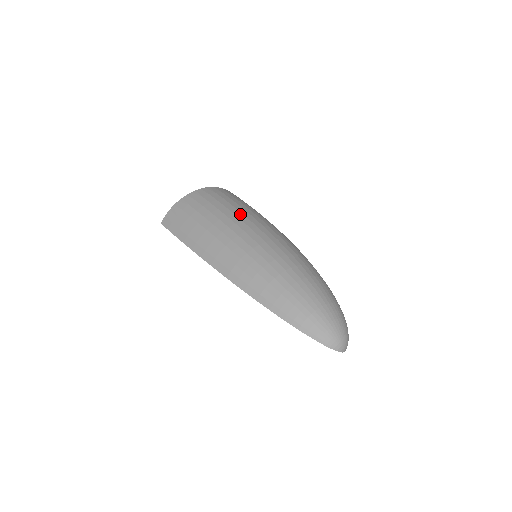
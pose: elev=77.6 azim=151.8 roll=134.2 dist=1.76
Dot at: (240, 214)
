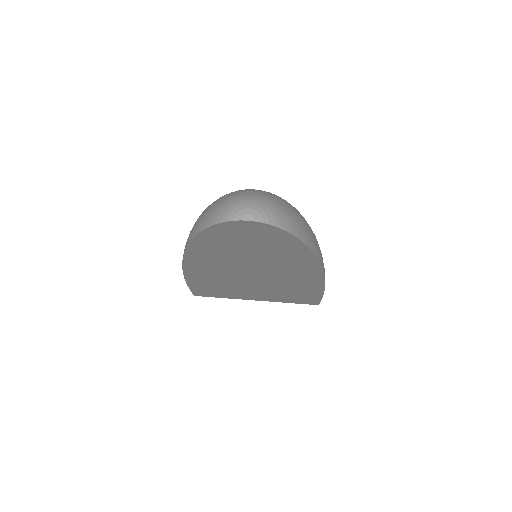
Dot at: occluded
